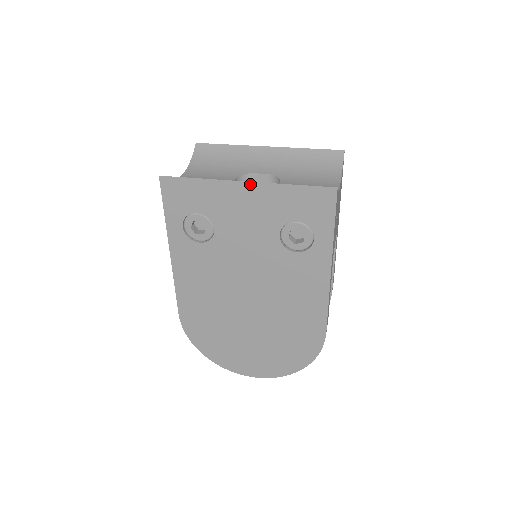
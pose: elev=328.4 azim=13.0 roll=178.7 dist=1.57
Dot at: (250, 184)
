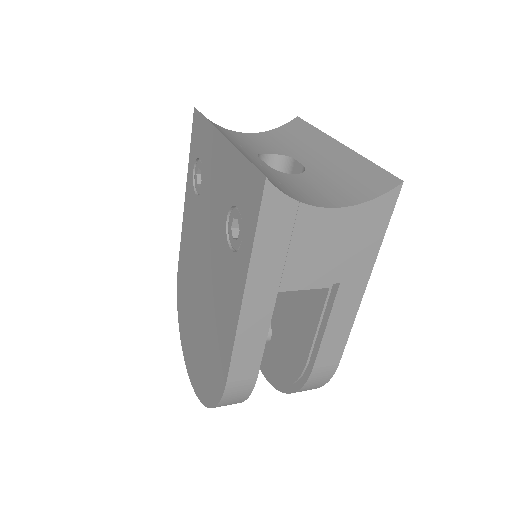
Dot at: (225, 140)
